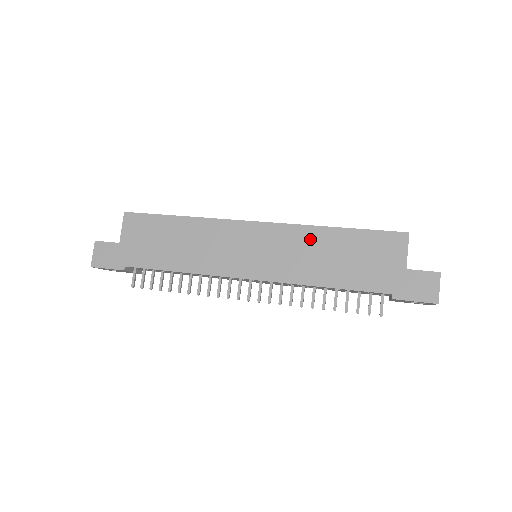
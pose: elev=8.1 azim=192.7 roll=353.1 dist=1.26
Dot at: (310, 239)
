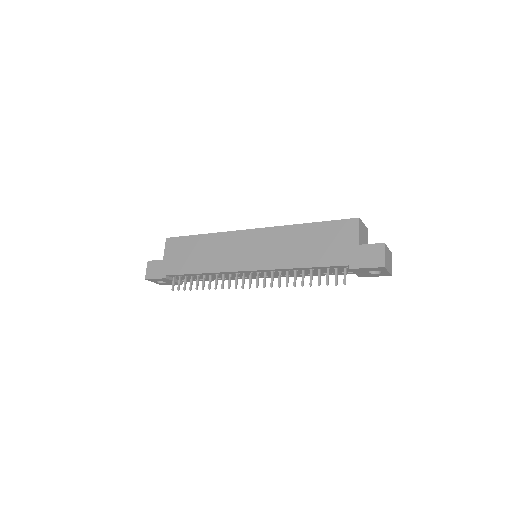
Dot at: (289, 235)
